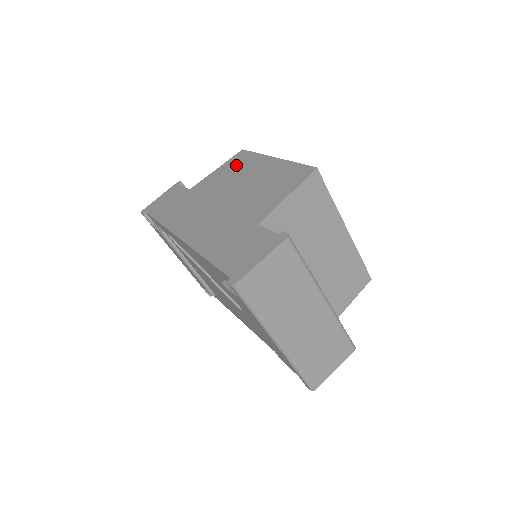
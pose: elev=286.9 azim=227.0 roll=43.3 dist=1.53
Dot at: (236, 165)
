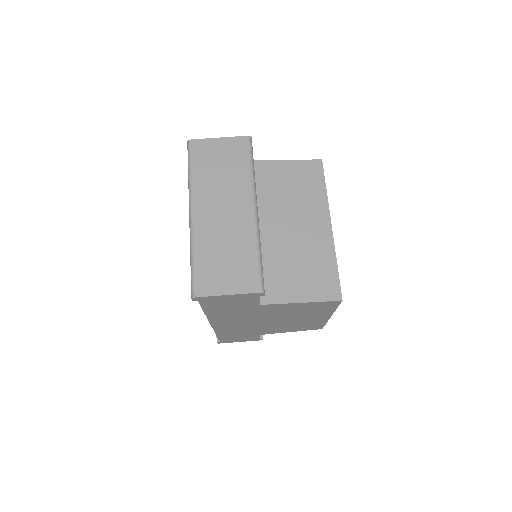
Dot at: occluded
